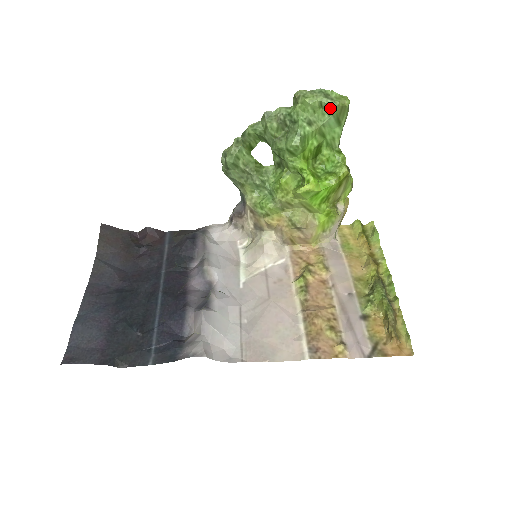
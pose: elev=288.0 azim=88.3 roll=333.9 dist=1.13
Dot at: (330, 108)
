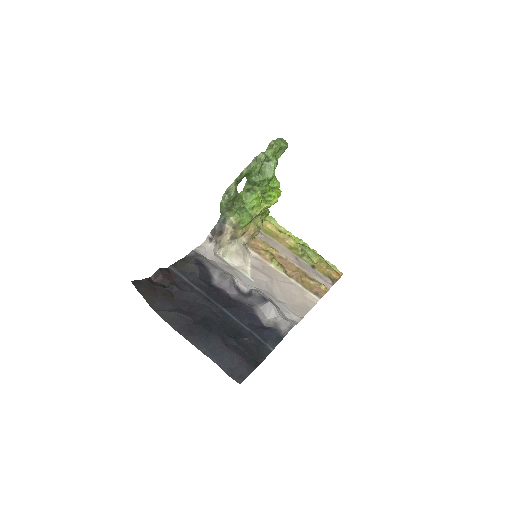
Dot at: (284, 149)
